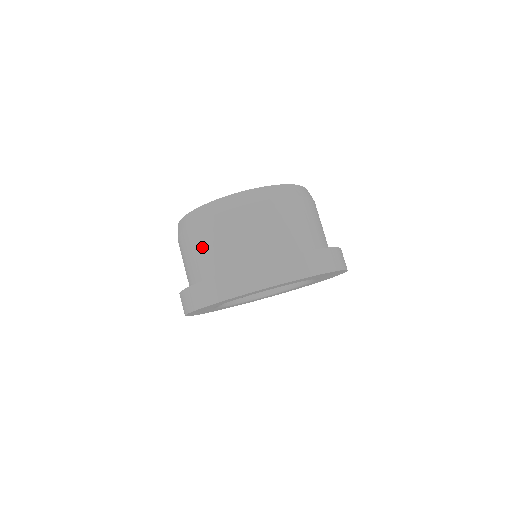
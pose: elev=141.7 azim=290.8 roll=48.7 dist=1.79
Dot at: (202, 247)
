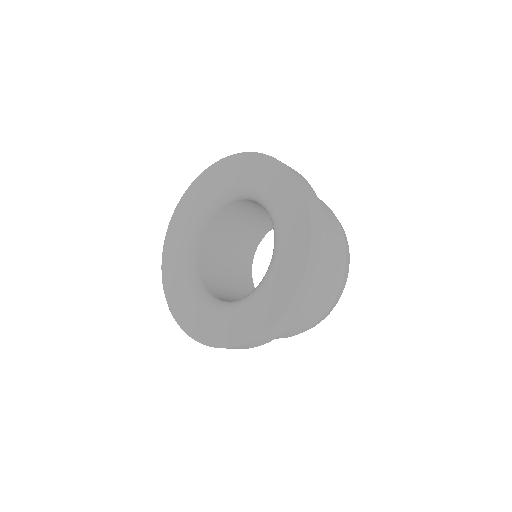
Dot at: occluded
